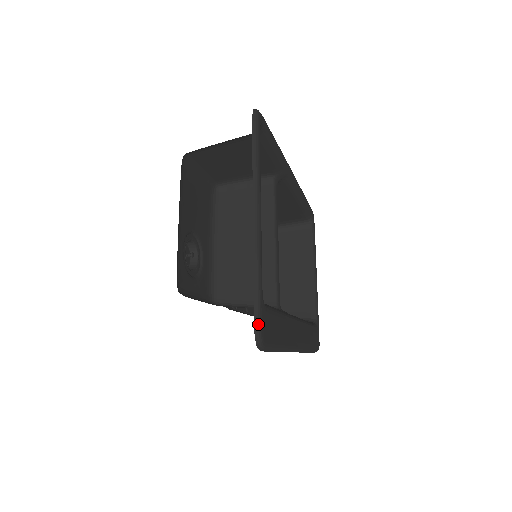
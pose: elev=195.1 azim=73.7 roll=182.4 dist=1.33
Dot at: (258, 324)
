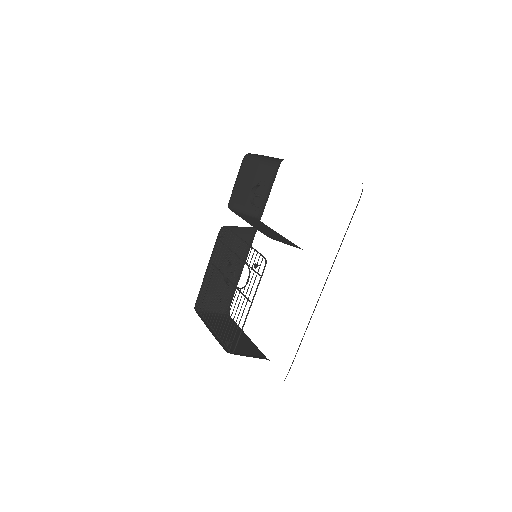
Dot at: occluded
